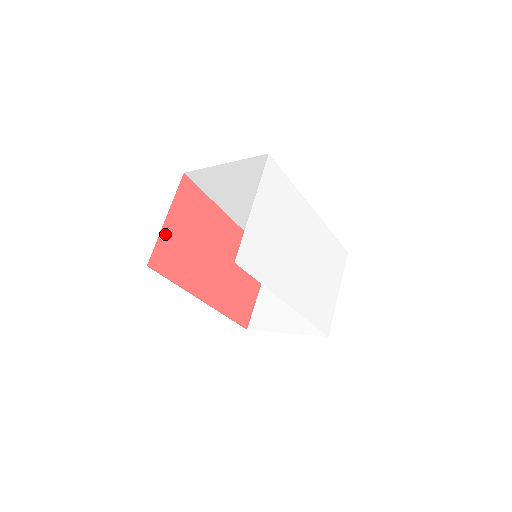
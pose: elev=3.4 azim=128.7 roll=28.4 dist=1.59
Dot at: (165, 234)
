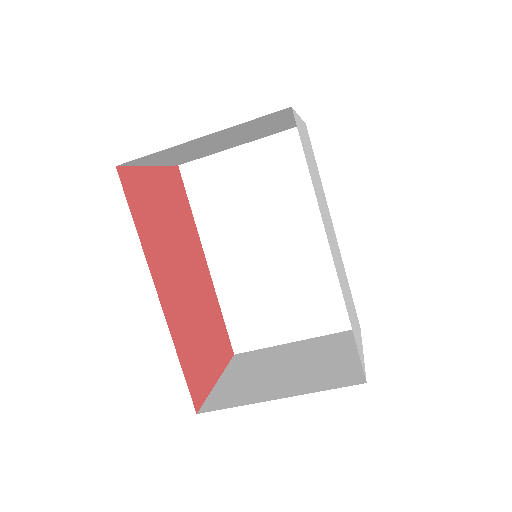
Dot at: (145, 175)
